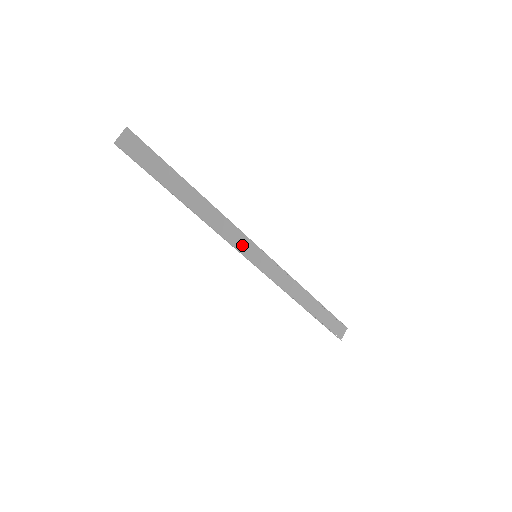
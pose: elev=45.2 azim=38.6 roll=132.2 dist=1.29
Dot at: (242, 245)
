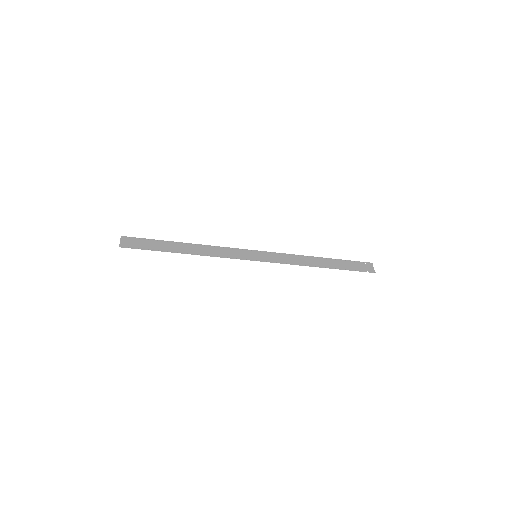
Dot at: (241, 255)
